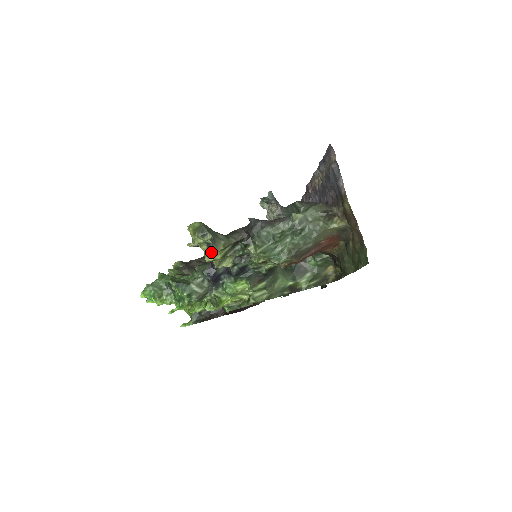
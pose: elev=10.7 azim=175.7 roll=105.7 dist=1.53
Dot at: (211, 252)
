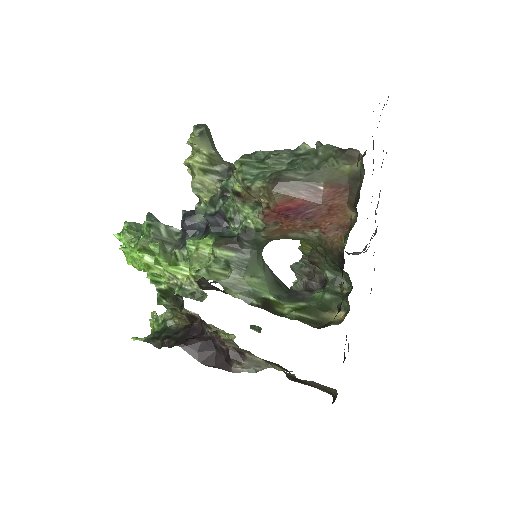
Dot at: (190, 139)
